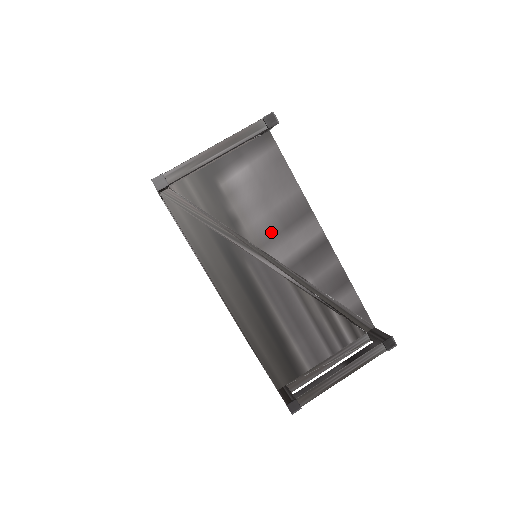
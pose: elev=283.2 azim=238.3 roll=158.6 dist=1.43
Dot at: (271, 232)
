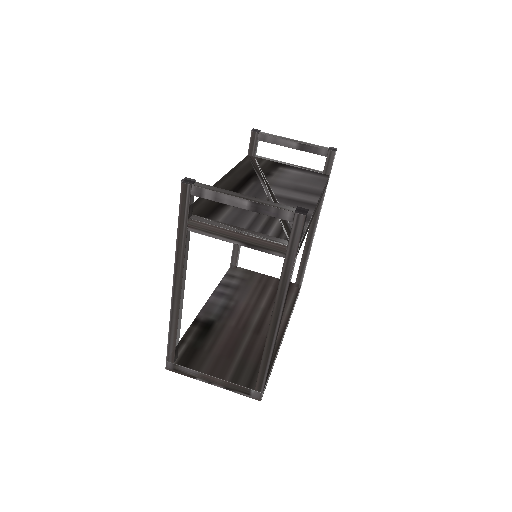
Dot at: (284, 186)
